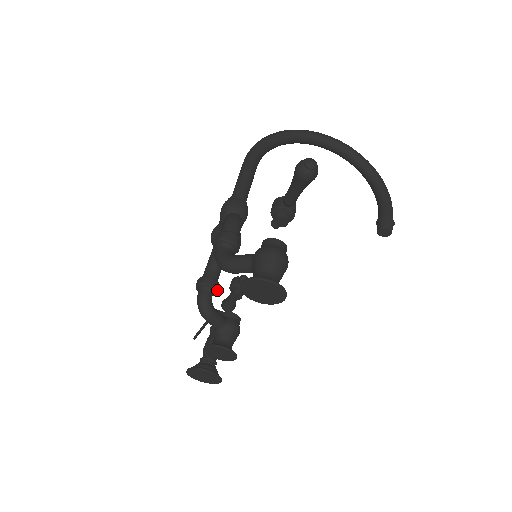
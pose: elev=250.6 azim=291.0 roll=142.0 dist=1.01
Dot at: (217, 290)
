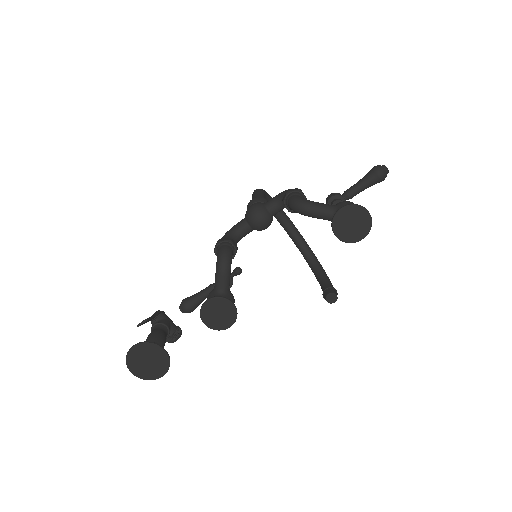
Dot at: occluded
